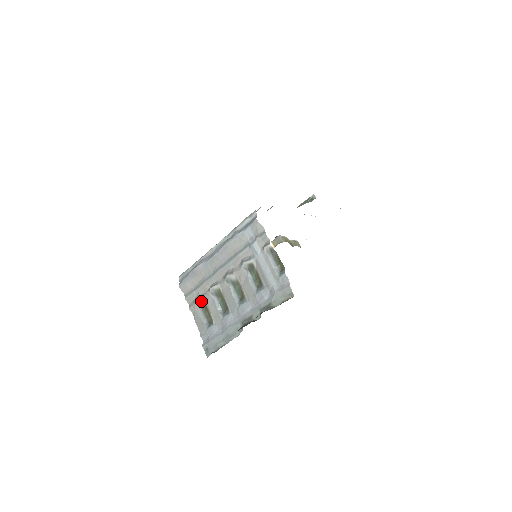
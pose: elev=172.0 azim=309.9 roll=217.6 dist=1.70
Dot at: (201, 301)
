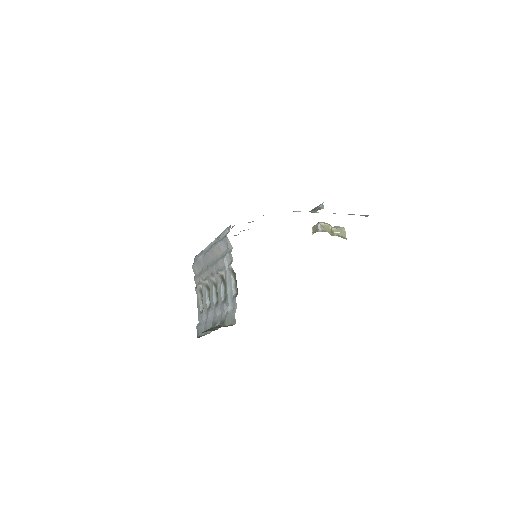
Dot at: (200, 288)
